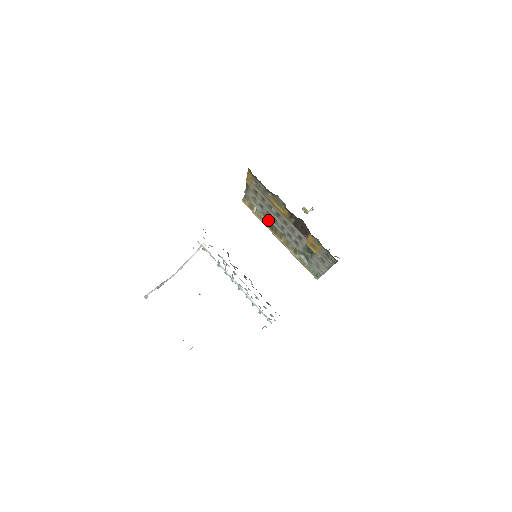
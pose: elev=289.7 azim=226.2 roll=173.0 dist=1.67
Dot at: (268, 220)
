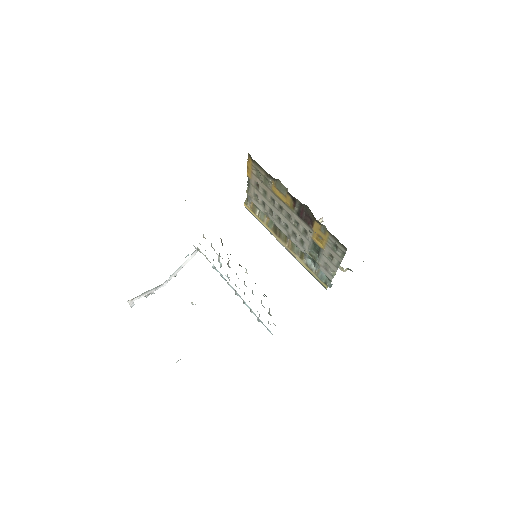
Dot at: (271, 223)
